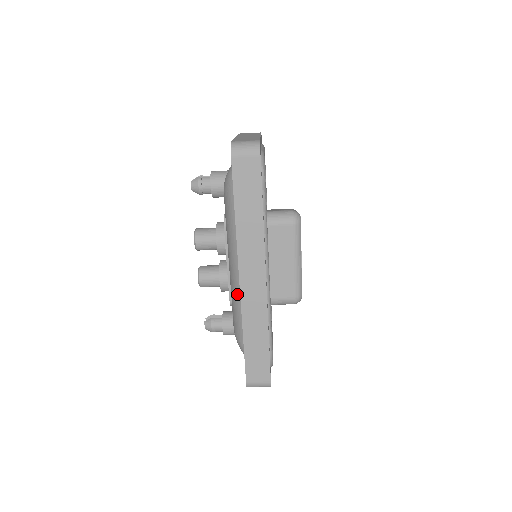
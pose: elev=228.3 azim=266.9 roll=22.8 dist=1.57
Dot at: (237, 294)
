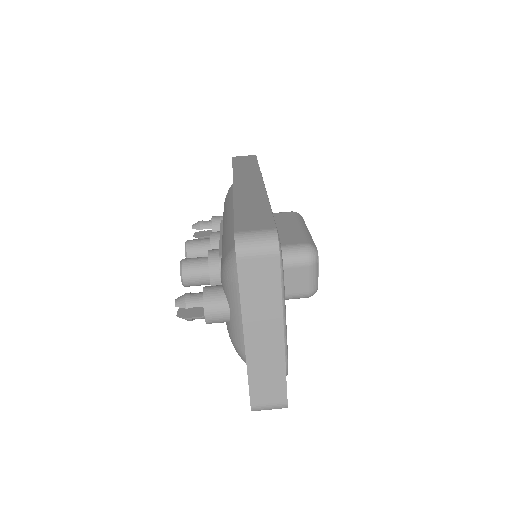
Dot at: (229, 223)
